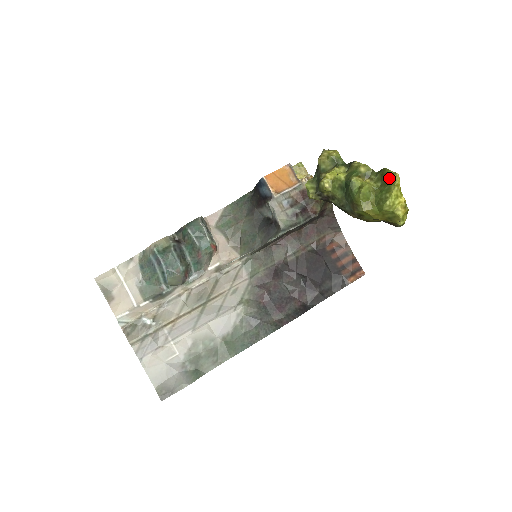
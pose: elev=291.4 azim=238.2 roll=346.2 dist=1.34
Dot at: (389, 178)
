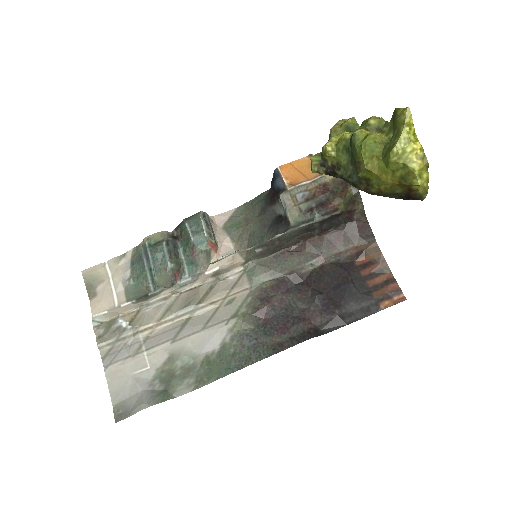
Dot at: (398, 117)
